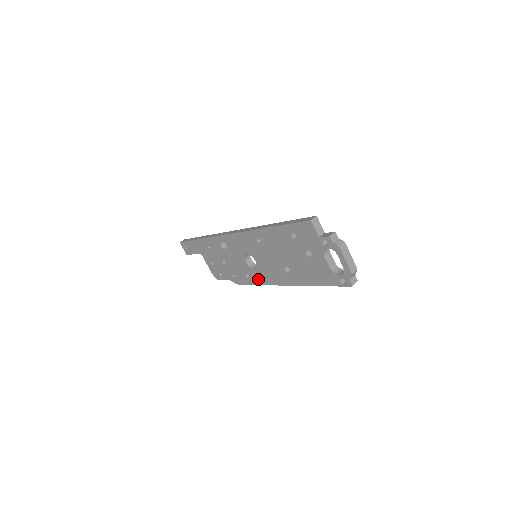
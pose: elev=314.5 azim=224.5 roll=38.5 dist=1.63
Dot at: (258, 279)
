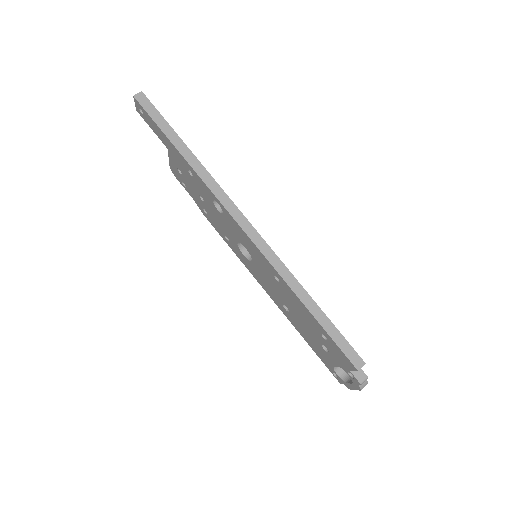
Dot at: (239, 256)
